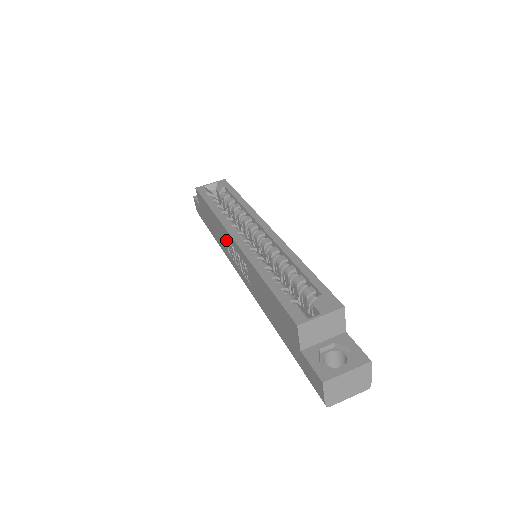
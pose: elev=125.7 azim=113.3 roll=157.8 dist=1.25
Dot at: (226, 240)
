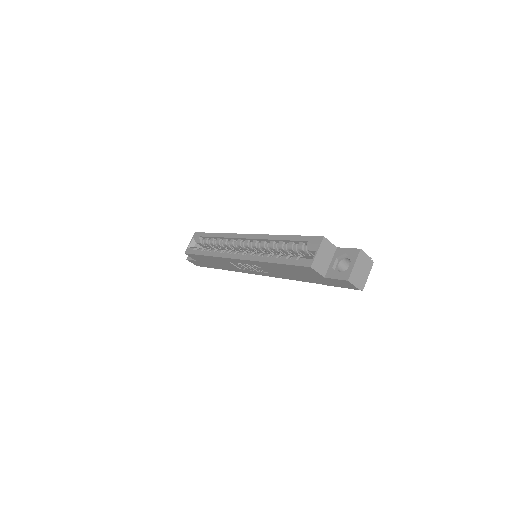
Dot at: (232, 264)
